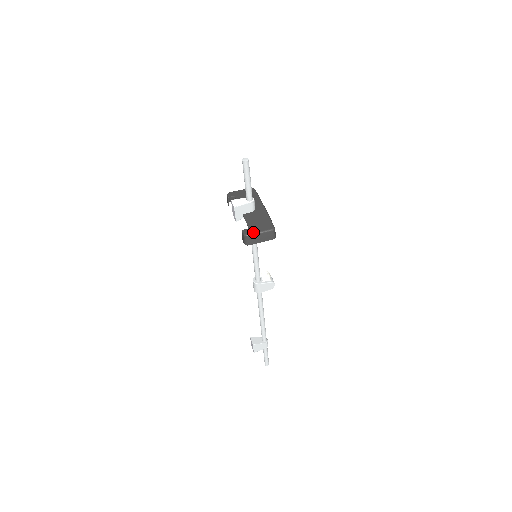
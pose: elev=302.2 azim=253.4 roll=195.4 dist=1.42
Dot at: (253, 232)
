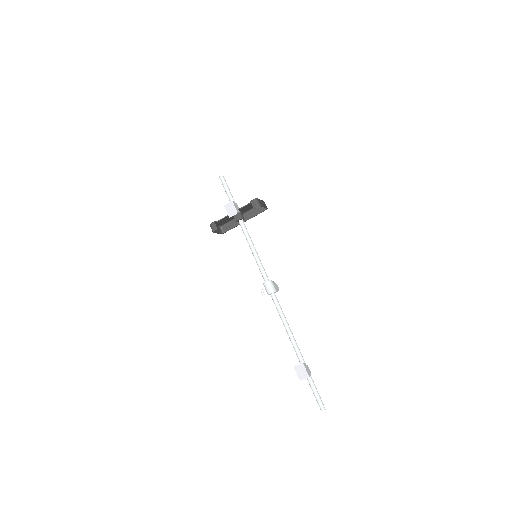
Dot at: occluded
